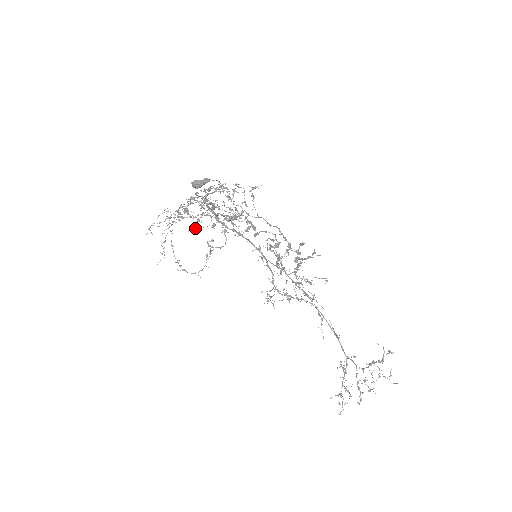
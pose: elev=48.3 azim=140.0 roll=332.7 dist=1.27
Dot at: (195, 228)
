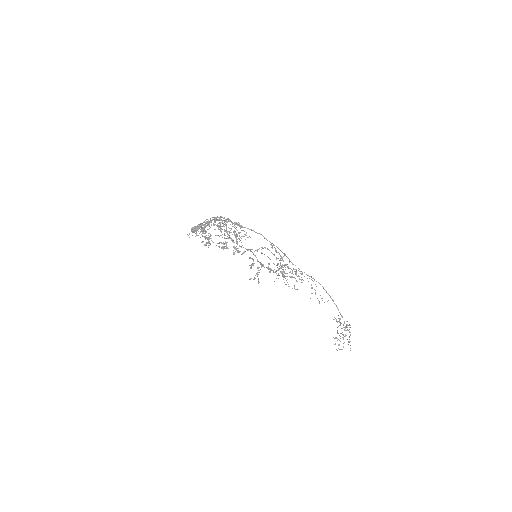
Dot at: occluded
